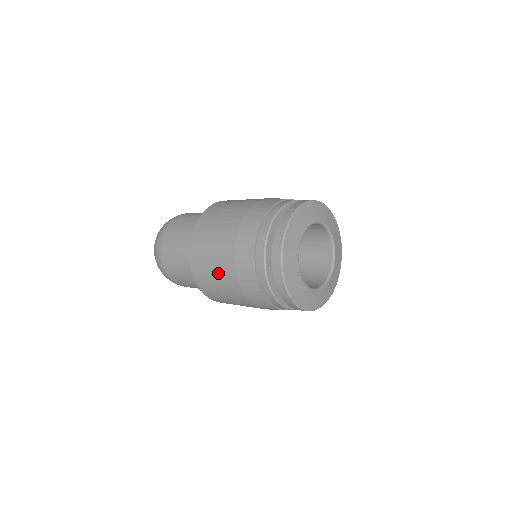
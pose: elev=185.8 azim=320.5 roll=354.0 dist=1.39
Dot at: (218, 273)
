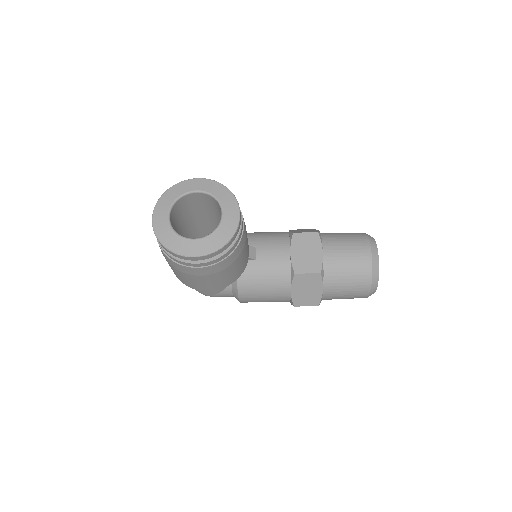
Dot at: occluded
